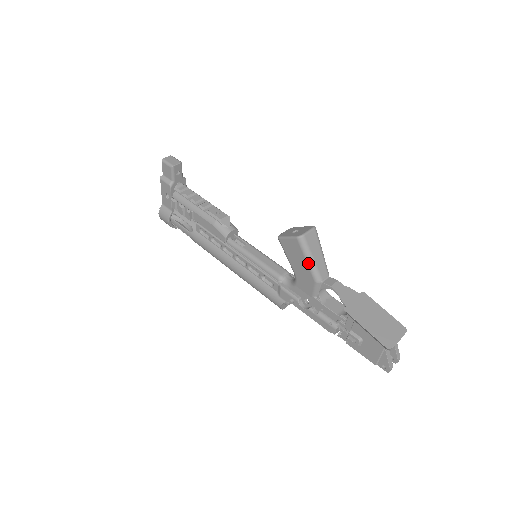
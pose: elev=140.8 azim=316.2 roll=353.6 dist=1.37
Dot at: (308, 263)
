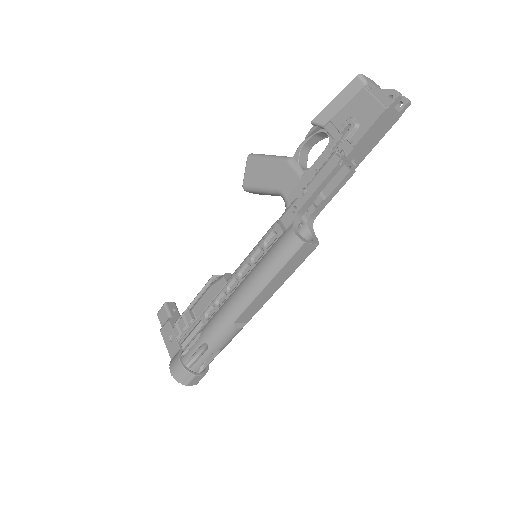
Dot at: (269, 158)
